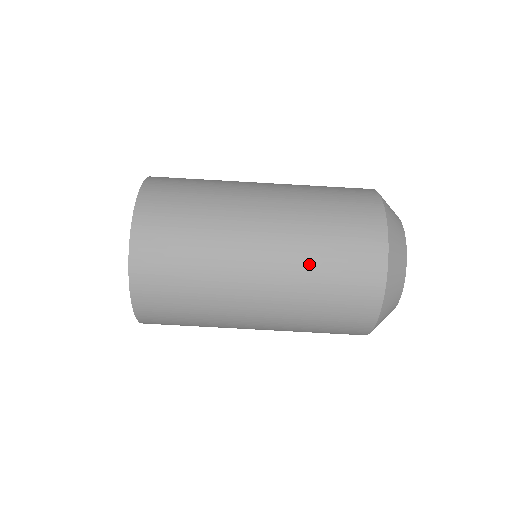
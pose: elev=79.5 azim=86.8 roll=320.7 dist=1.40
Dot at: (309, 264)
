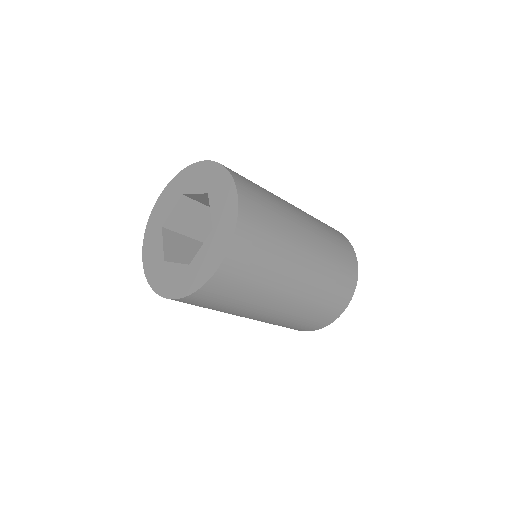
Dot at: (312, 303)
